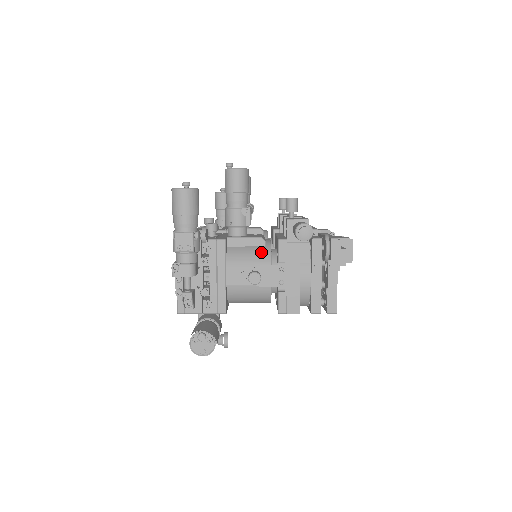
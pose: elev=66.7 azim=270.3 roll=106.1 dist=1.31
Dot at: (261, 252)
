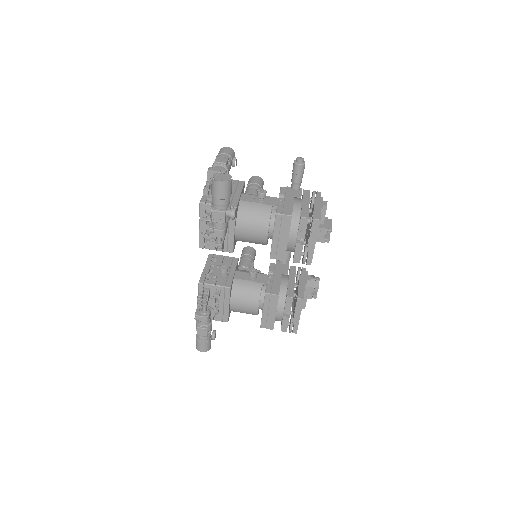
Dot at: occluded
